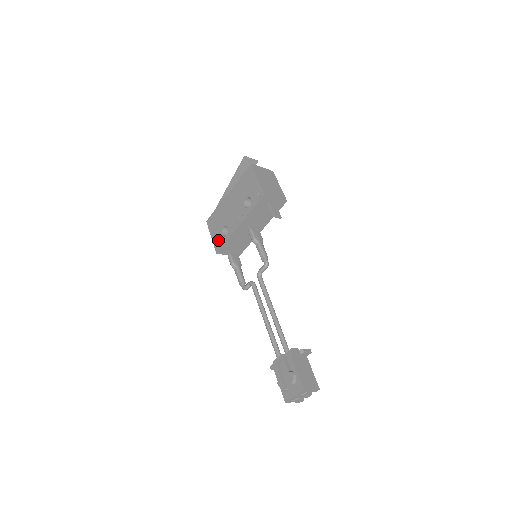
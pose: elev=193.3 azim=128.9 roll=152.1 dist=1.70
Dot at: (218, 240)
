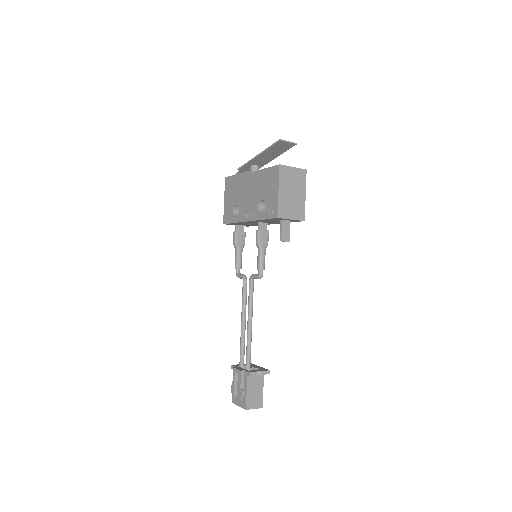
Dot at: (228, 212)
